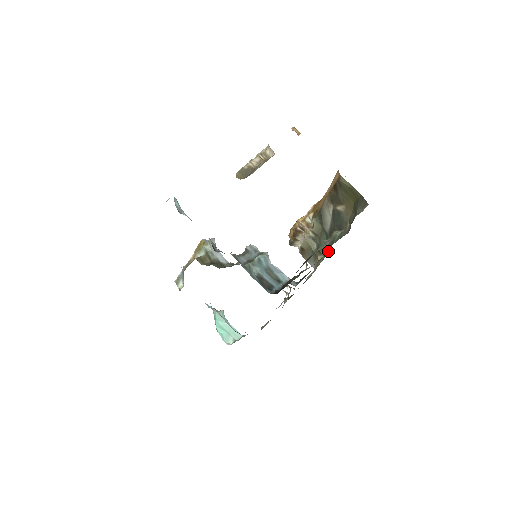
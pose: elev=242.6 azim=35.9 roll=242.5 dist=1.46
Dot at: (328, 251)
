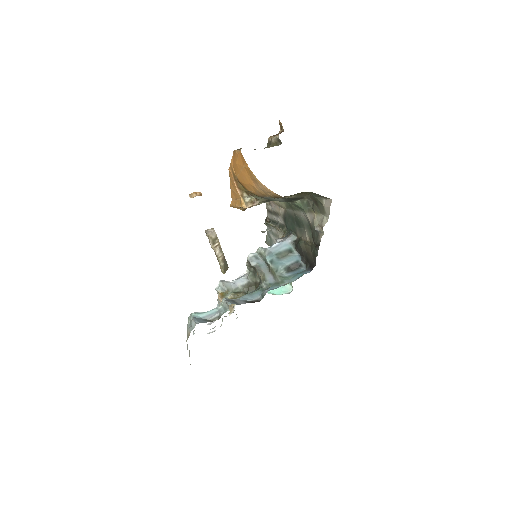
Dot at: (298, 210)
